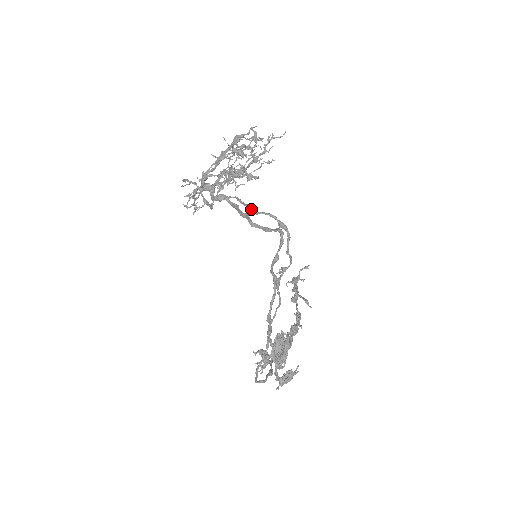
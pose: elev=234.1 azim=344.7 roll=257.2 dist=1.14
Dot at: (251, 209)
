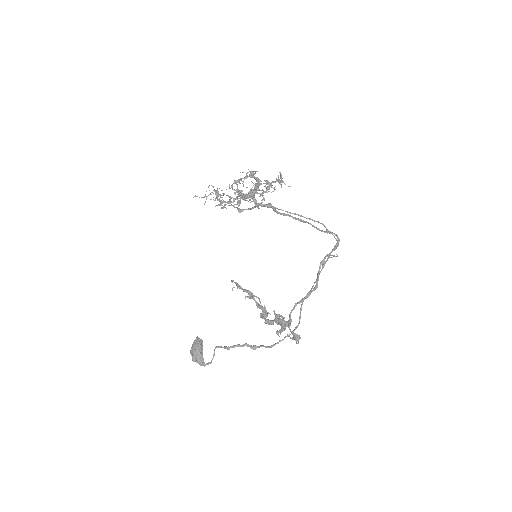
Dot at: occluded
